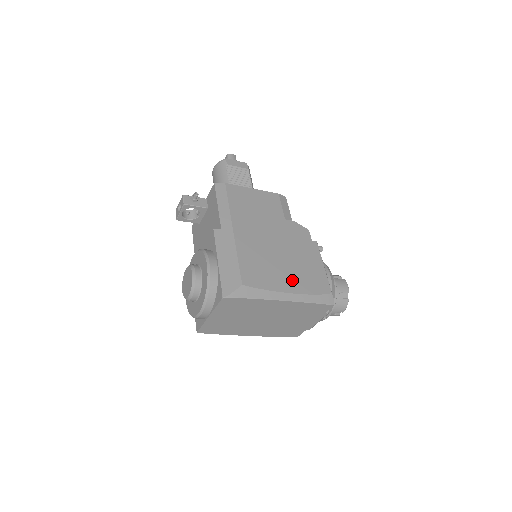
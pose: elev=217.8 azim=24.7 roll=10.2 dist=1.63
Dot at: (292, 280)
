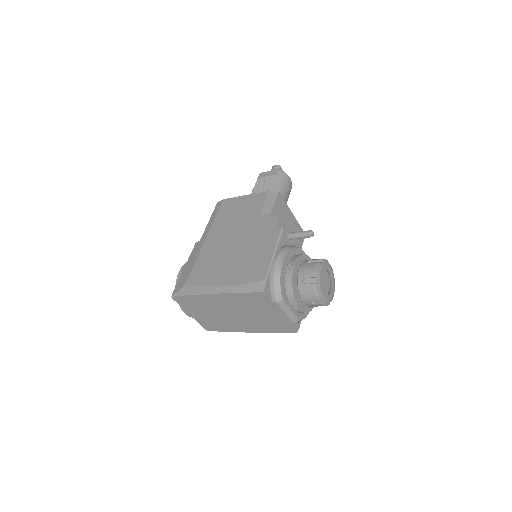
Dot at: (230, 273)
